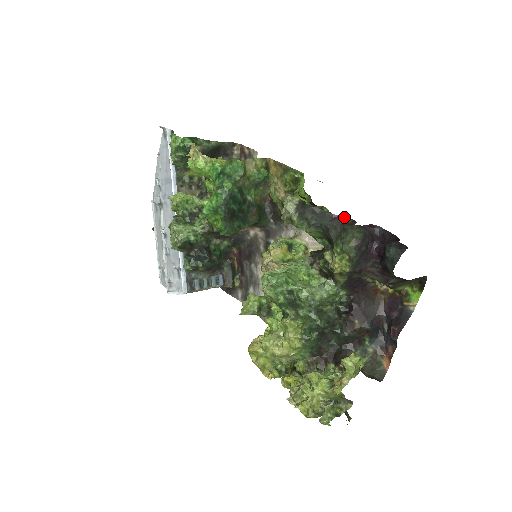
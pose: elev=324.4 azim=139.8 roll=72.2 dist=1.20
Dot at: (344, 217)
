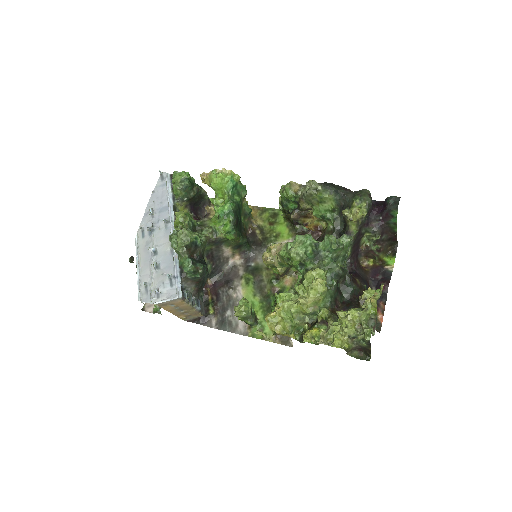
Dot at: occluded
